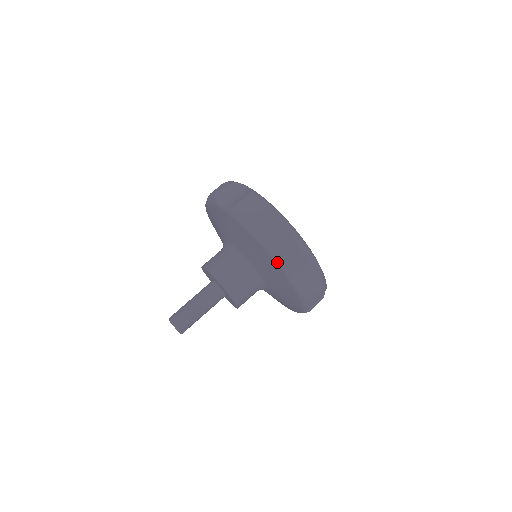
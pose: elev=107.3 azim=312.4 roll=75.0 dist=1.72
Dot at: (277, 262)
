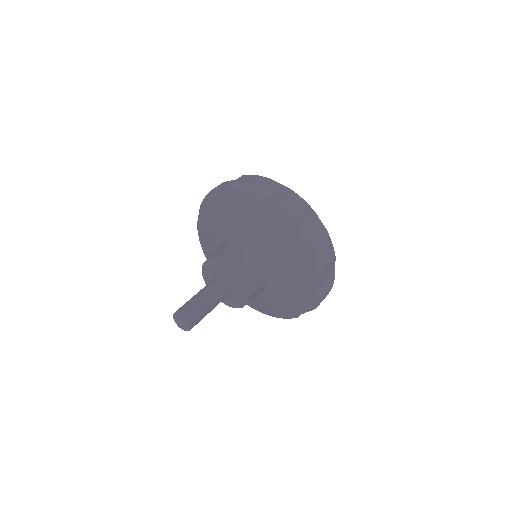
Dot at: (237, 191)
